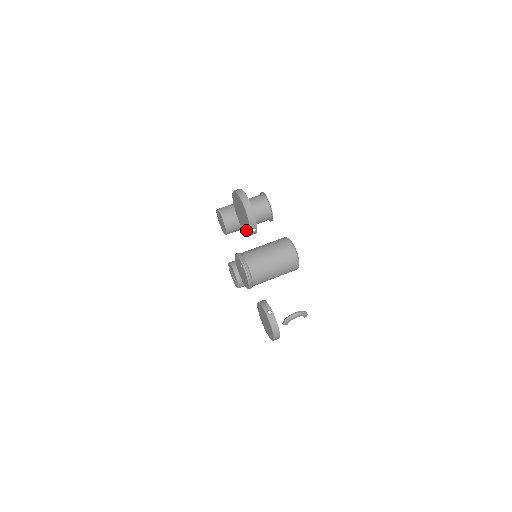
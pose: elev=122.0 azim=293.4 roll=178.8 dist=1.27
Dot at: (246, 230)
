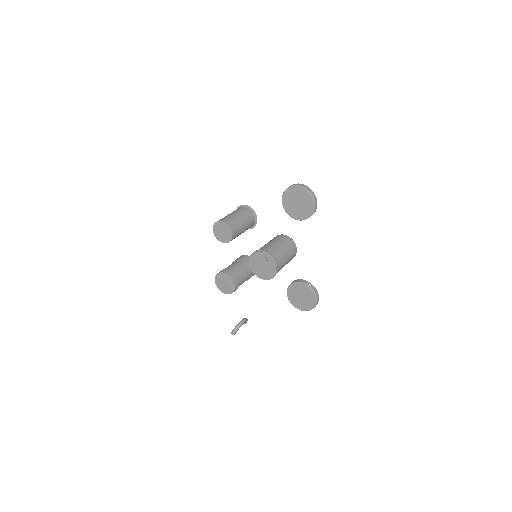
Dot at: (302, 216)
